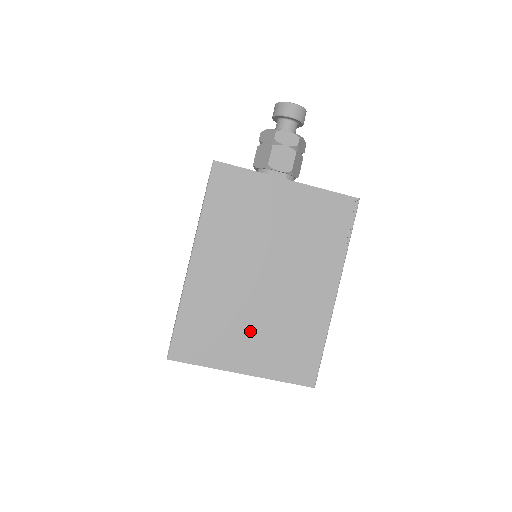
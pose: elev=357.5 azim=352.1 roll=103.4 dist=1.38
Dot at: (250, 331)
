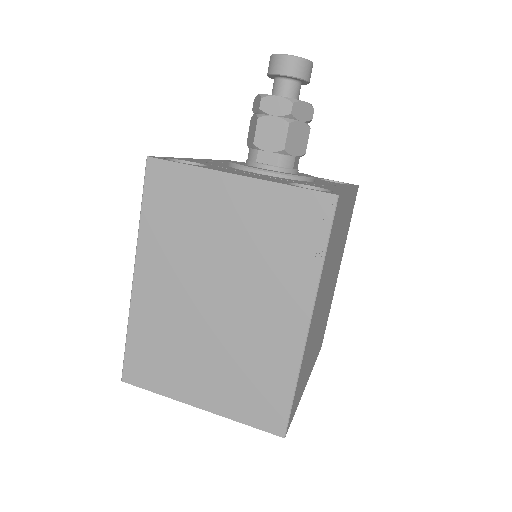
Dot at: (203, 361)
